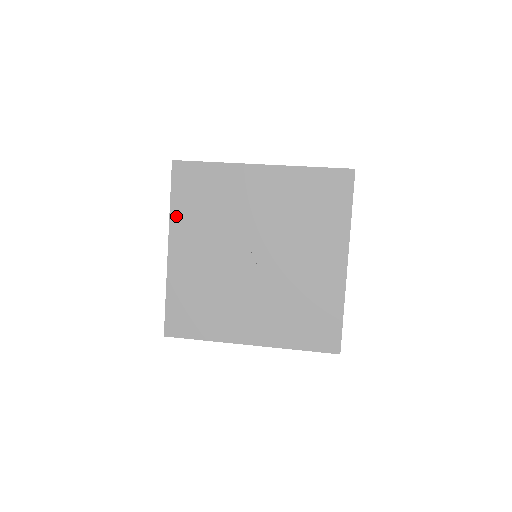
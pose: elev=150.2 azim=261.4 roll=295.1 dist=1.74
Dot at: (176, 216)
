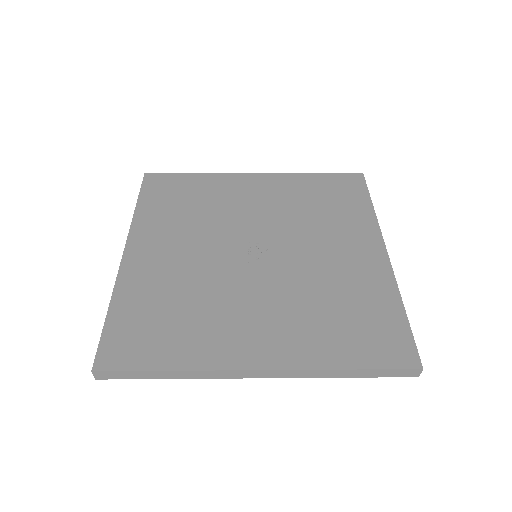
Dot at: (142, 218)
